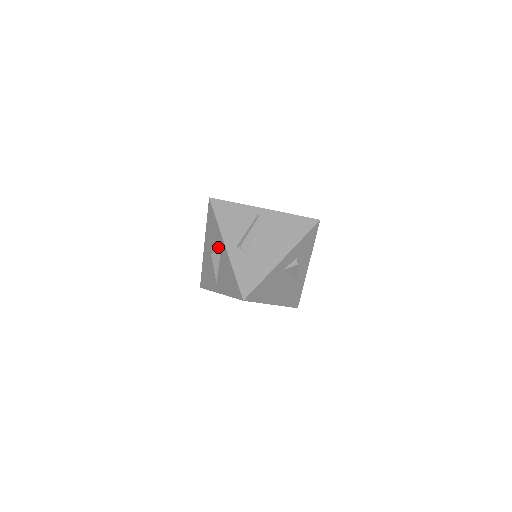
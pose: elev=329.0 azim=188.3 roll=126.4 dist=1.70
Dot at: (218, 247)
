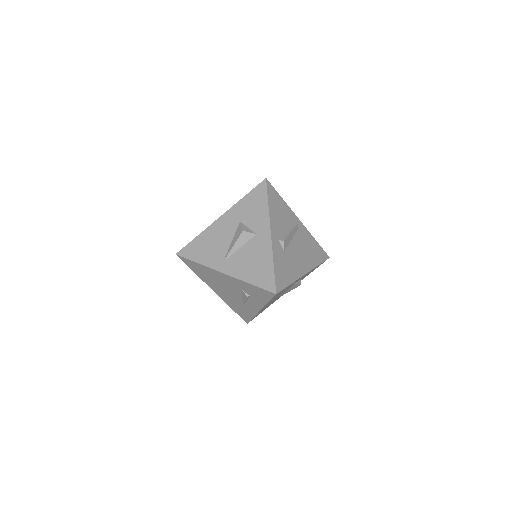
Dot at: (254, 228)
